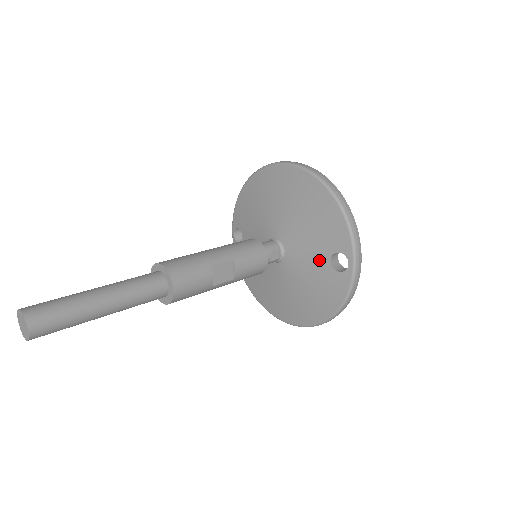
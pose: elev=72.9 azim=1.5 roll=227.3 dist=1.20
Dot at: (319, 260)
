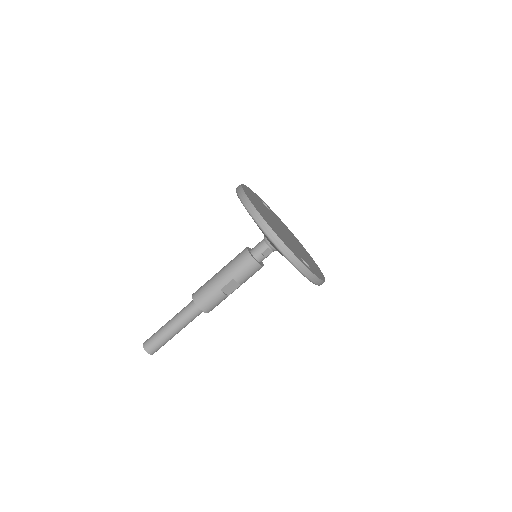
Dot at: occluded
